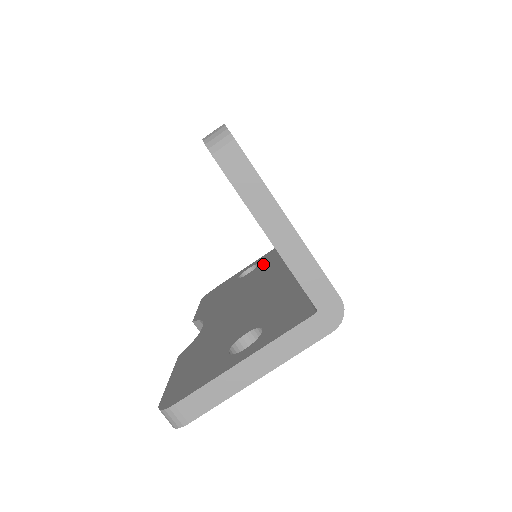
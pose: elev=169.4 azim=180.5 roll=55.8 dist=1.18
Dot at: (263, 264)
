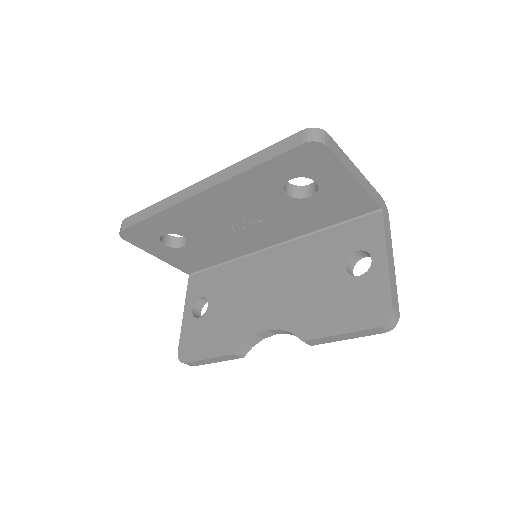
Dot at: (212, 289)
